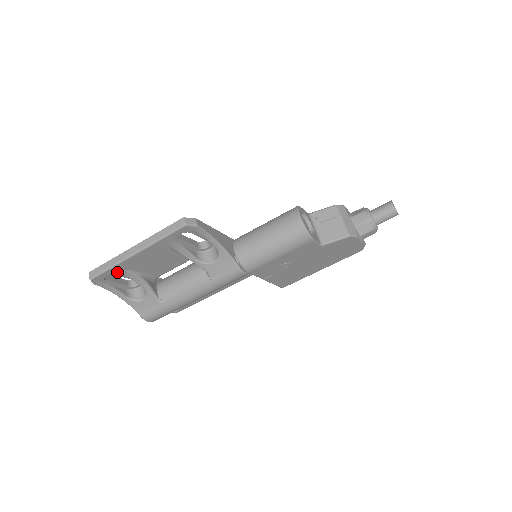
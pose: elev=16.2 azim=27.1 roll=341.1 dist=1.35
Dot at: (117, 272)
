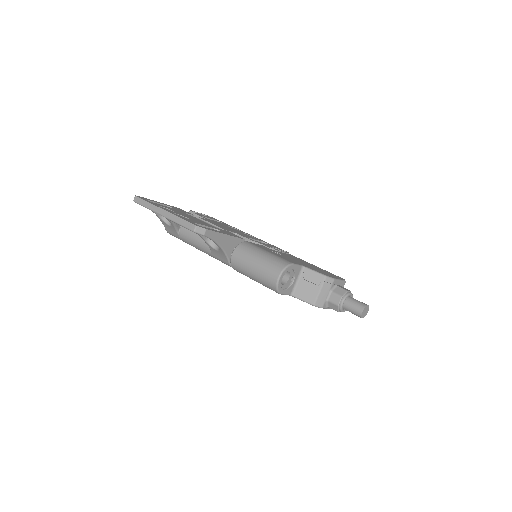
Dot at: occluded
